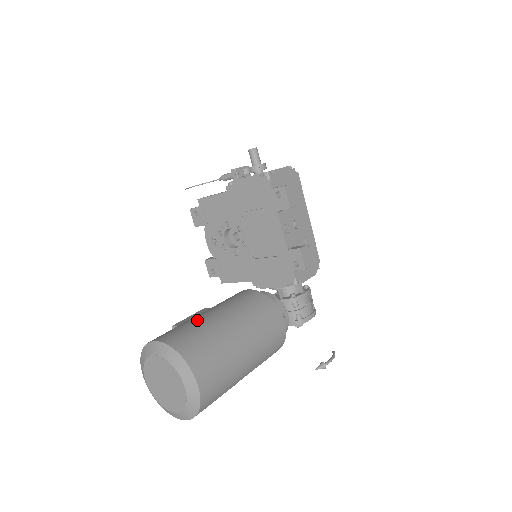
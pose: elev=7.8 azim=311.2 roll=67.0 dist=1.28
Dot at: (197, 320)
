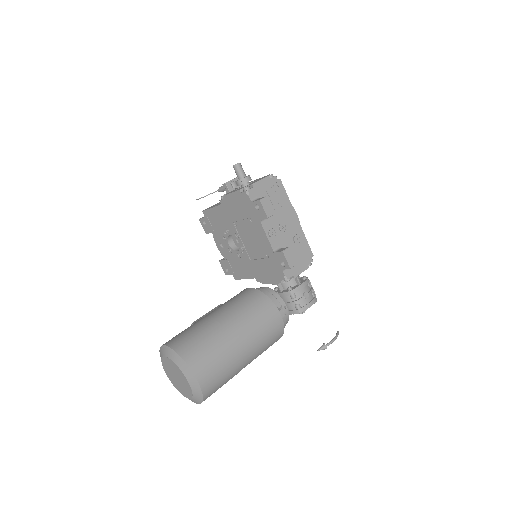
Dot at: (199, 323)
